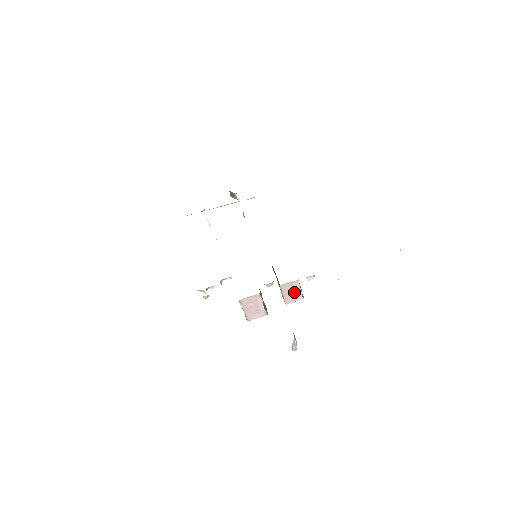
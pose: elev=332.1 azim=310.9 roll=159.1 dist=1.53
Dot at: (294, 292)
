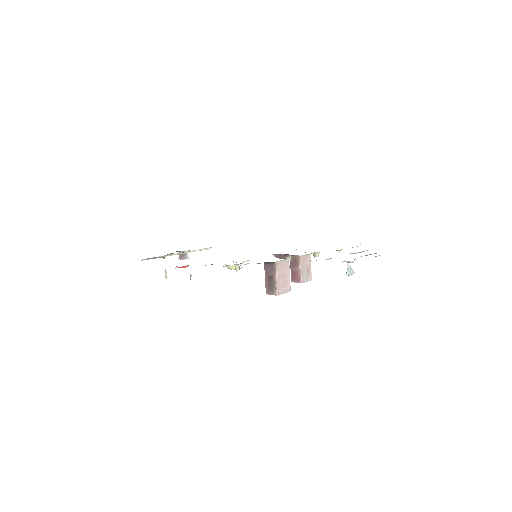
Dot at: (307, 269)
